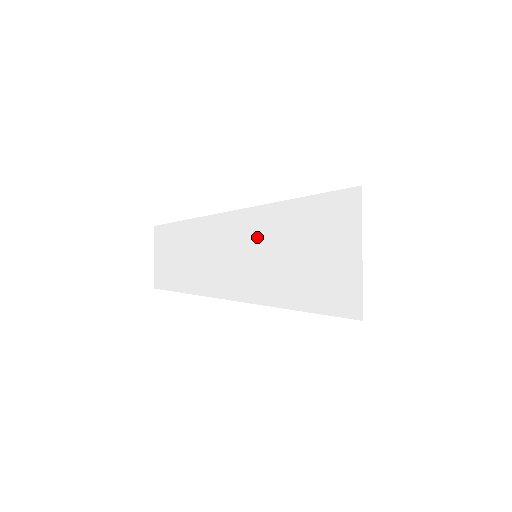
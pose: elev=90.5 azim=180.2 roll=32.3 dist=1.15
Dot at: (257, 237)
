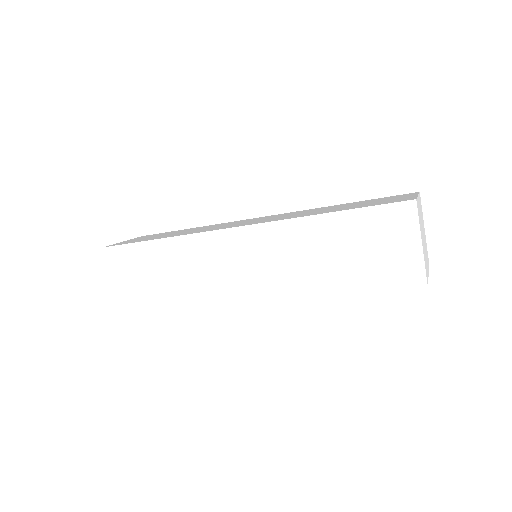
Dot at: (298, 243)
